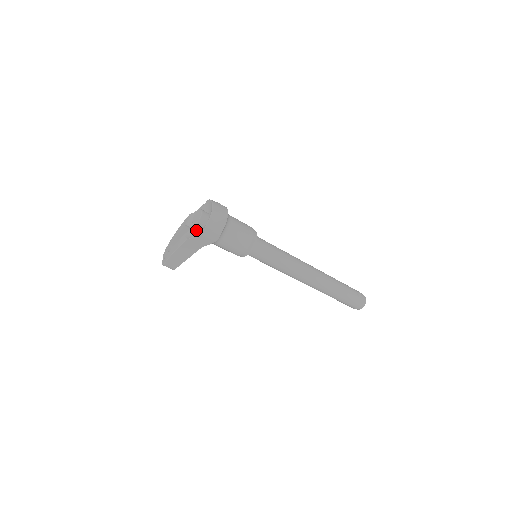
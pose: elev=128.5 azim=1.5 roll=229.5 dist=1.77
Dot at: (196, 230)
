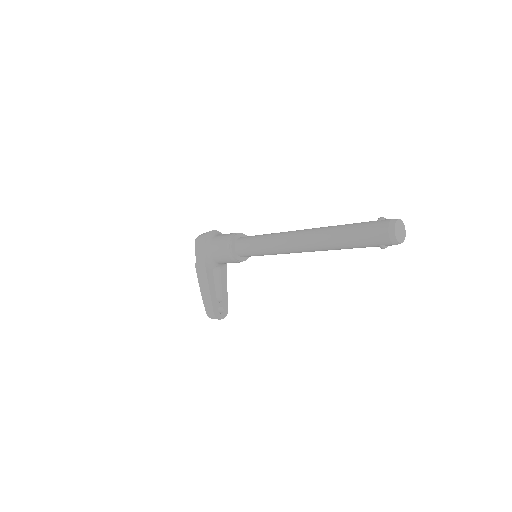
Dot at: occluded
